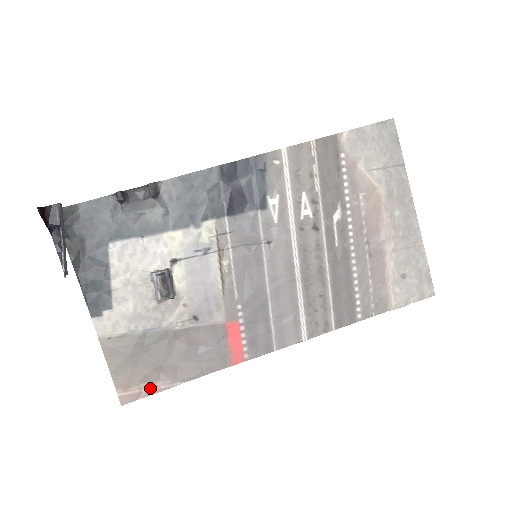
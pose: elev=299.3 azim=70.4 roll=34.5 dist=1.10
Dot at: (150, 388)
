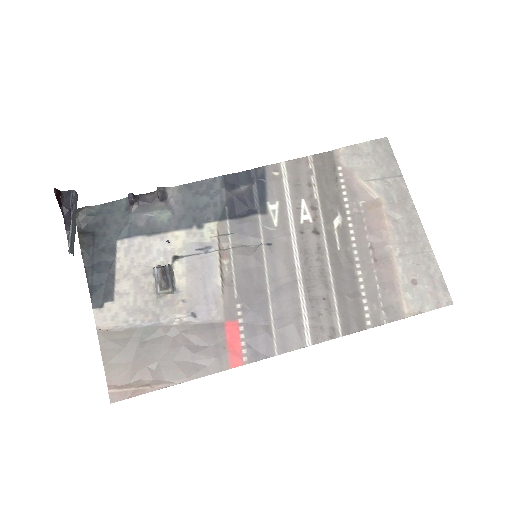
Dot at: (142, 387)
